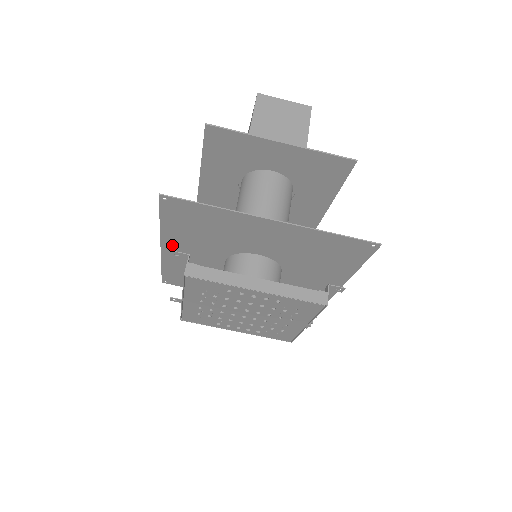
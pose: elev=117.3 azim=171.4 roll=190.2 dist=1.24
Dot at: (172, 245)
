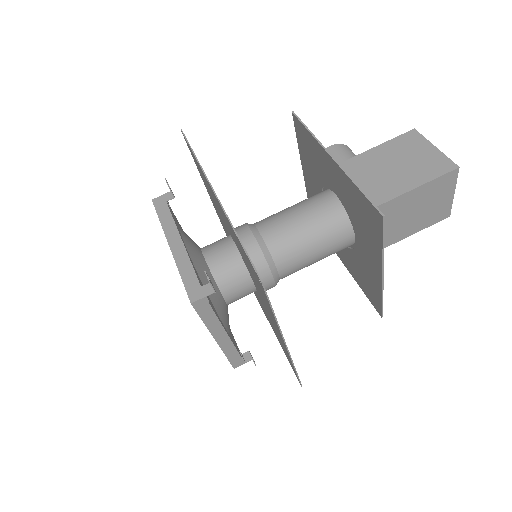
Dot at: occluded
